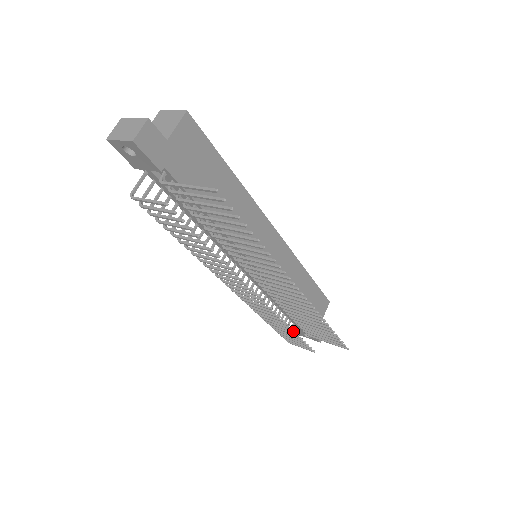
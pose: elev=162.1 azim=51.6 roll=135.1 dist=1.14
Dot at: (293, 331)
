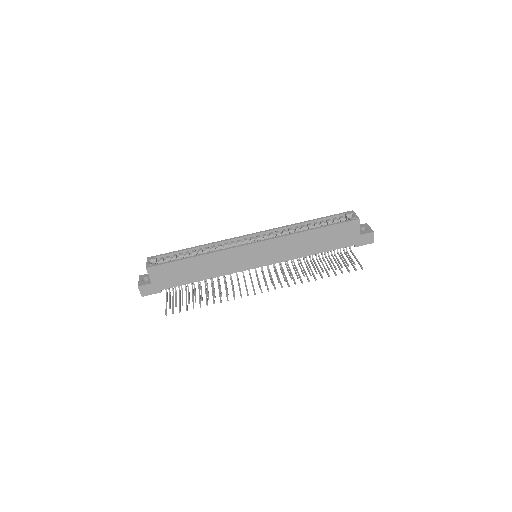
Dot at: (316, 273)
